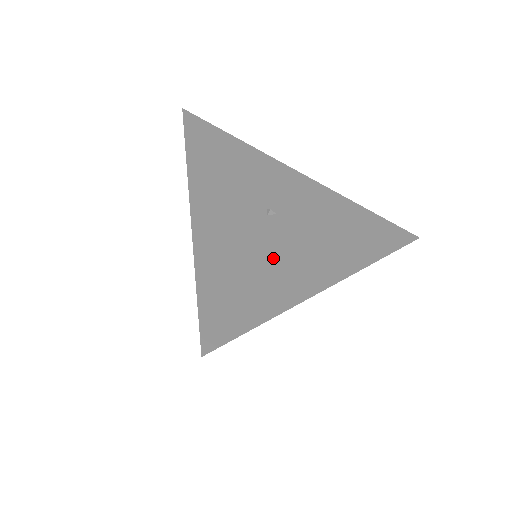
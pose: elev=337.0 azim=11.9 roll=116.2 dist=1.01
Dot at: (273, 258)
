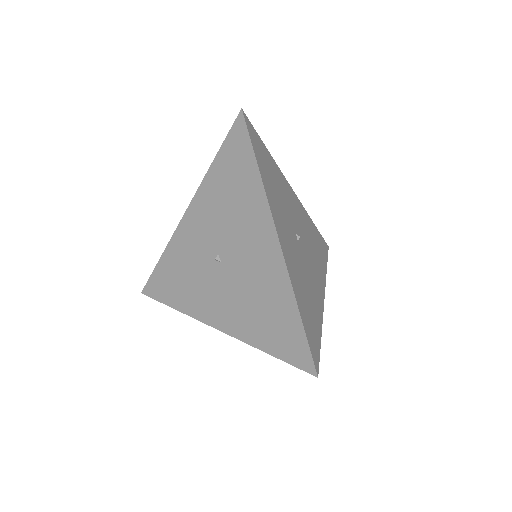
Dot at: (309, 283)
